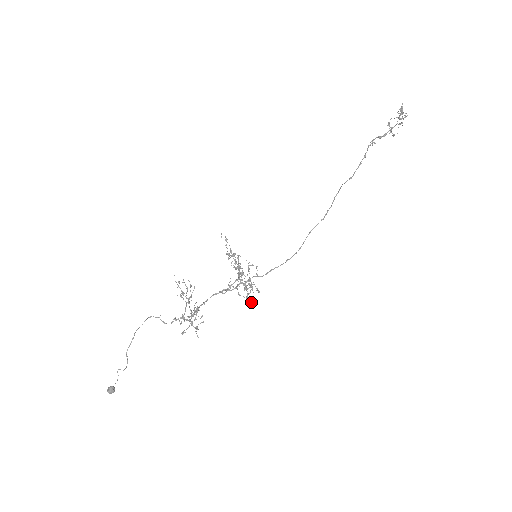
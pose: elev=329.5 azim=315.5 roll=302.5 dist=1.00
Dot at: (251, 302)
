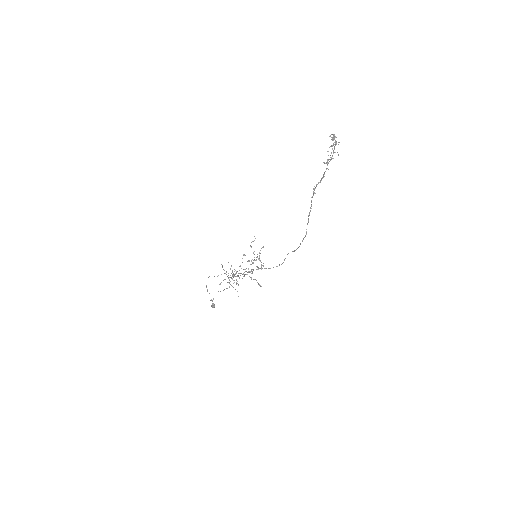
Dot at: occluded
